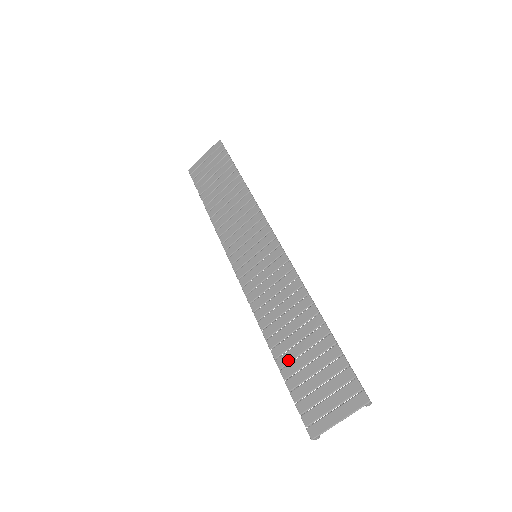
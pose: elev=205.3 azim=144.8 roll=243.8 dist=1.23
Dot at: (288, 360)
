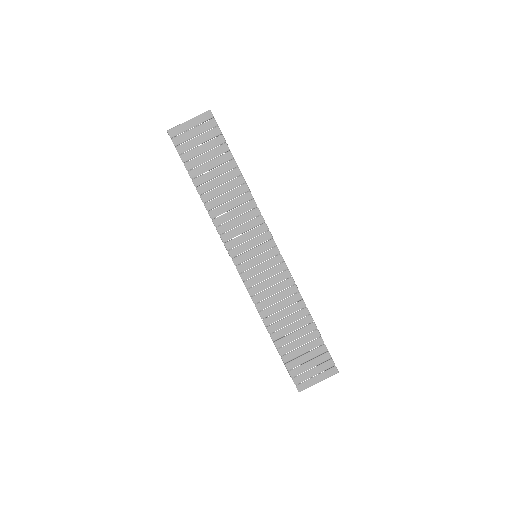
Dot at: (285, 343)
